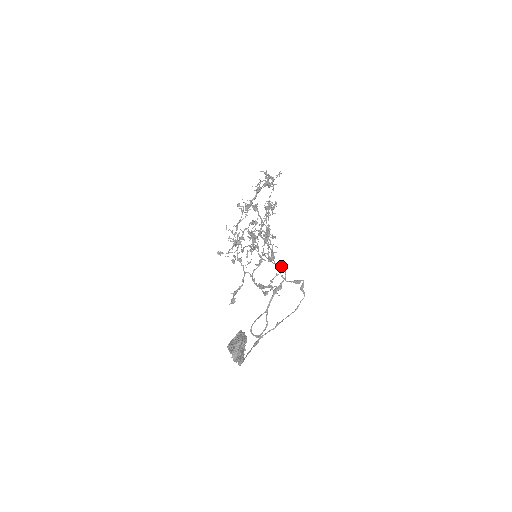
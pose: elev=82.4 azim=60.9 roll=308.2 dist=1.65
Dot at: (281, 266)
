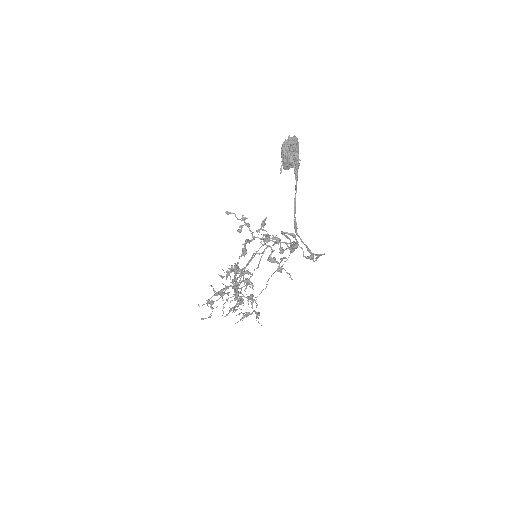
Dot at: (289, 247)
